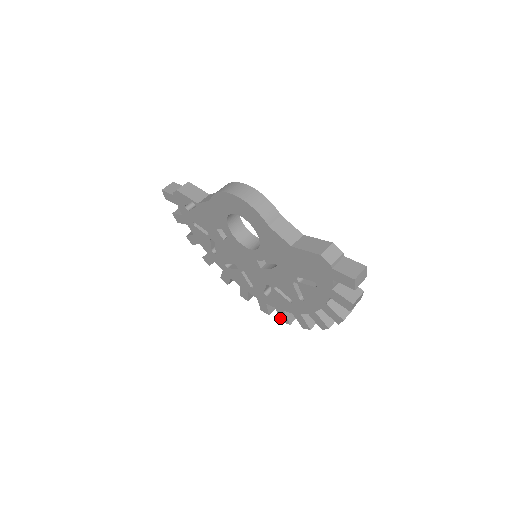
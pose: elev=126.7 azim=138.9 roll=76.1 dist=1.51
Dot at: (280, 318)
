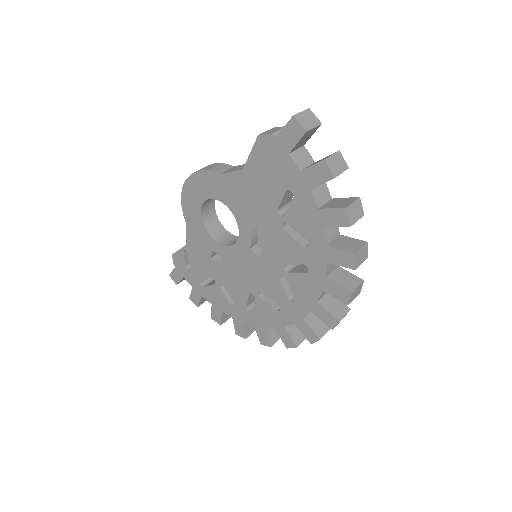
Dot at: (327, 325)
